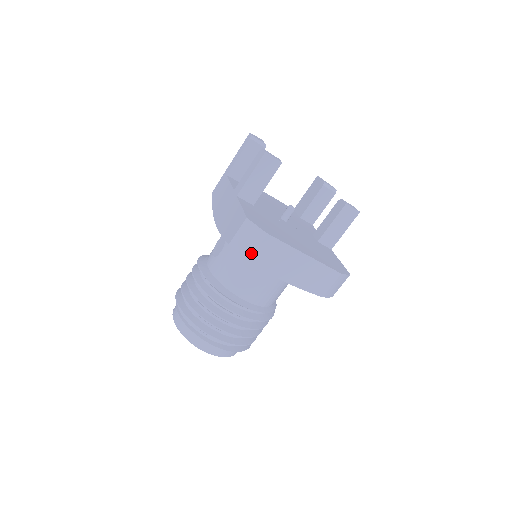
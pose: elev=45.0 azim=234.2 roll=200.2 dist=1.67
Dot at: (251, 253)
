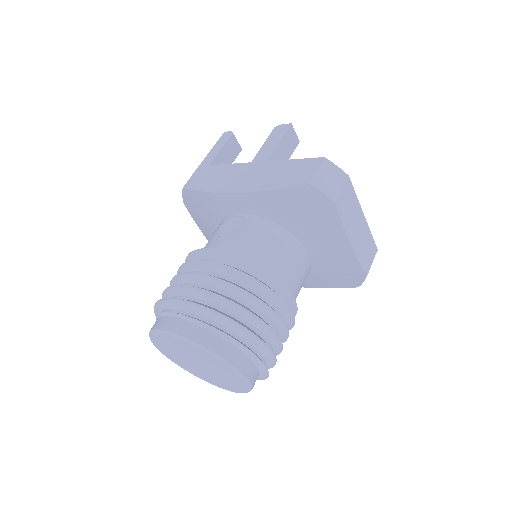
Dot at: (336, 195)
